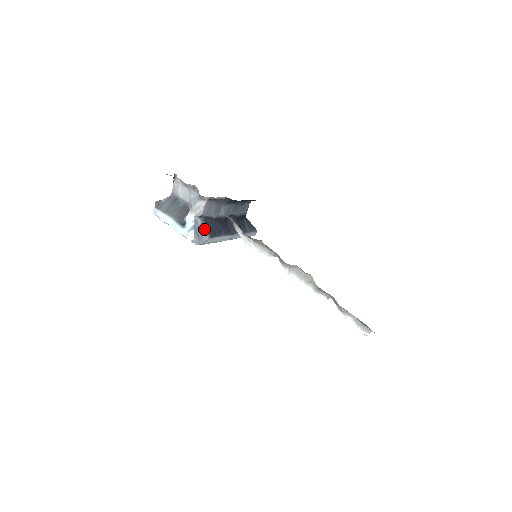
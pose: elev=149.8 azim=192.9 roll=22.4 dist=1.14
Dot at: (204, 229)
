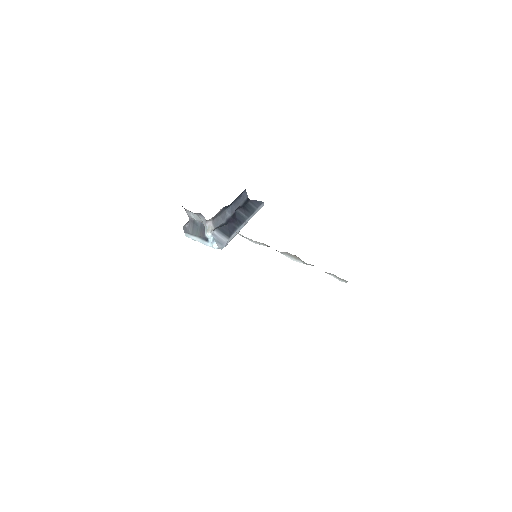
Dot at: (221, 235)
